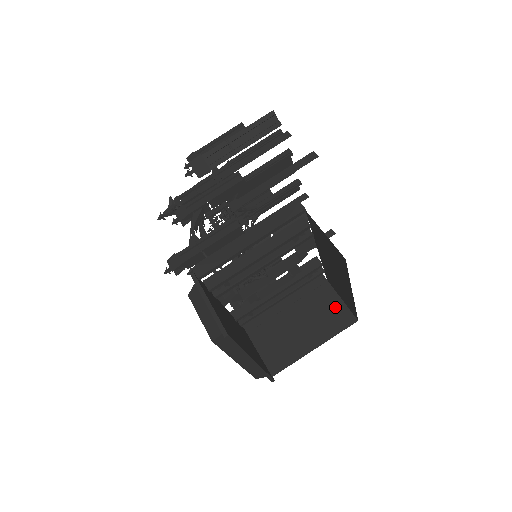
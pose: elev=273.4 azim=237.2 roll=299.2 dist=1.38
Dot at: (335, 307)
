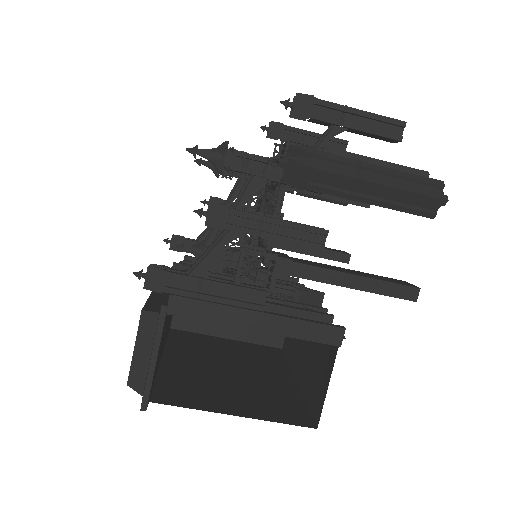
Dot at: occluded
